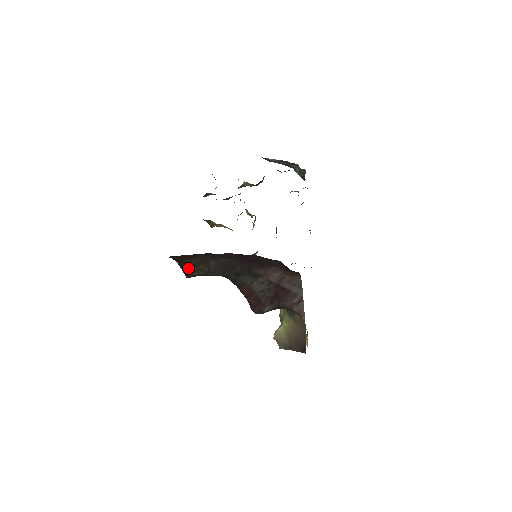
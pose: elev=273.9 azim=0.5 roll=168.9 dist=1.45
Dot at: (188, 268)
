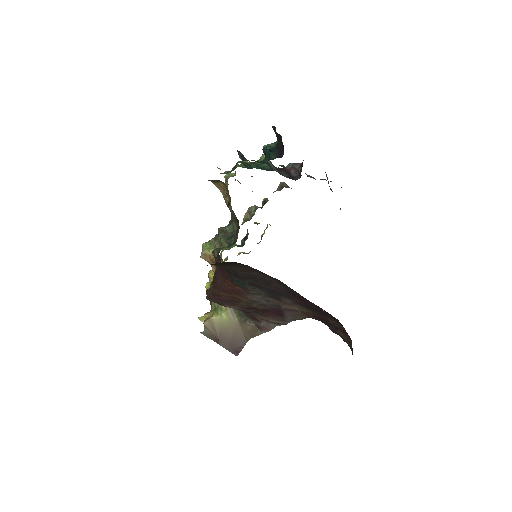
Dot at: (226, 264)
